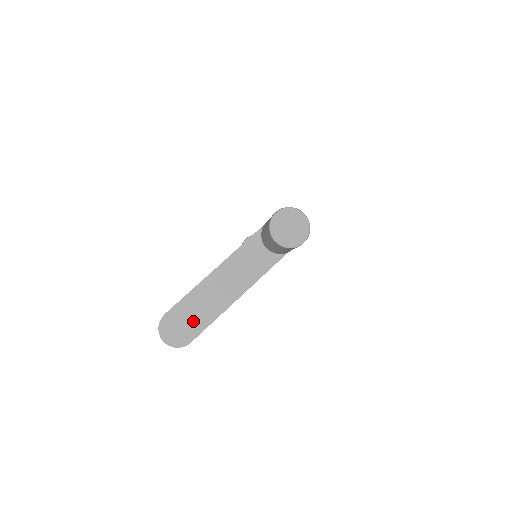
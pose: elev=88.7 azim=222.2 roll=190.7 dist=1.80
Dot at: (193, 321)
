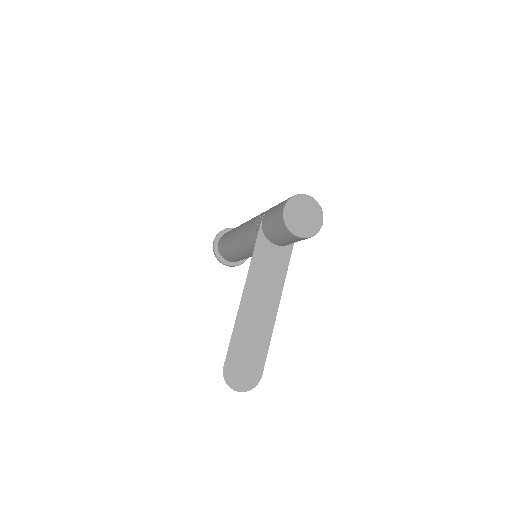
Dot at: (252, 355)
